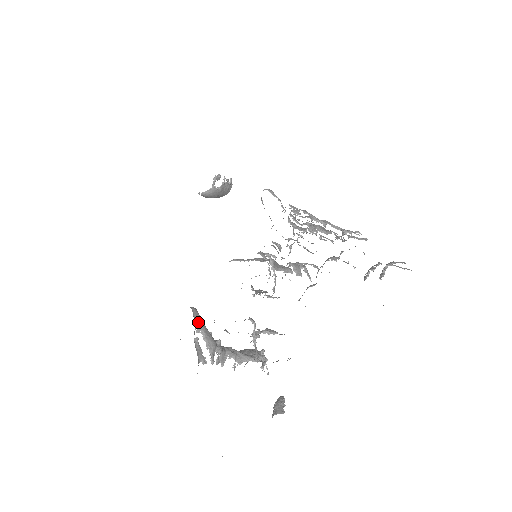
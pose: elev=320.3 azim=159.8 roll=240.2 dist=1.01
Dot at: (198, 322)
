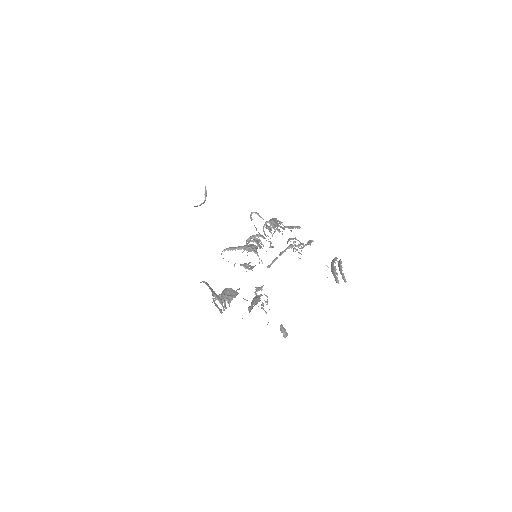
Dot at: (212, 291)
